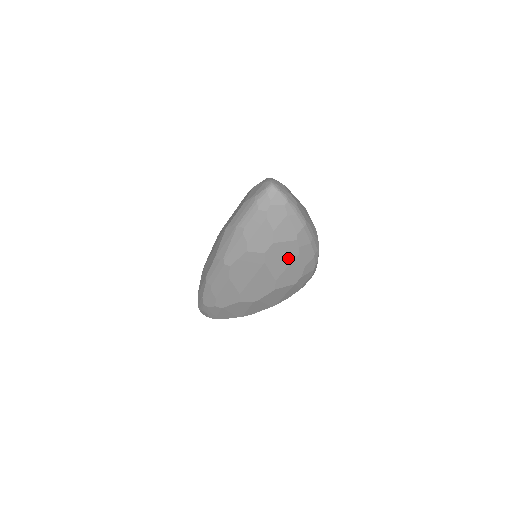
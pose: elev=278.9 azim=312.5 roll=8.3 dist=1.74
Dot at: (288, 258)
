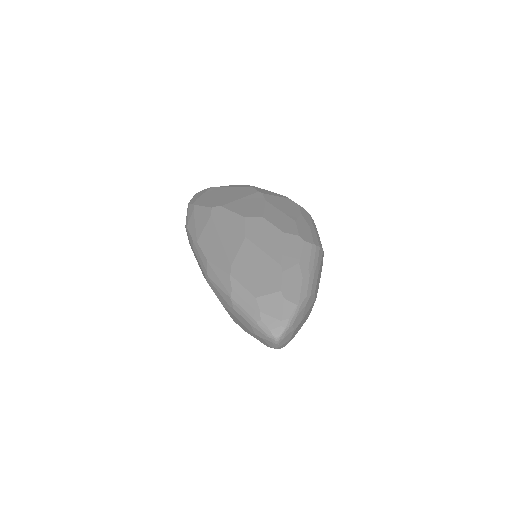
Dot at: occluded
